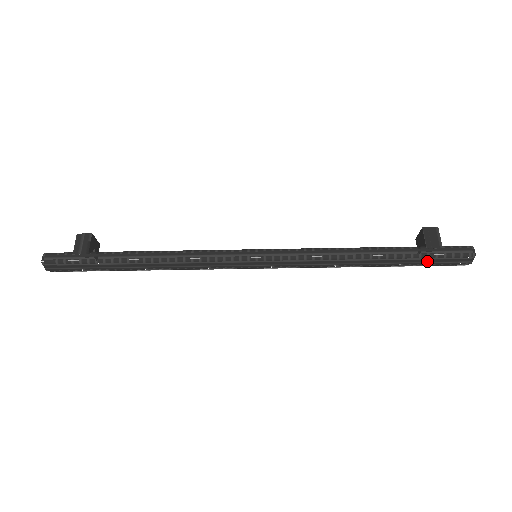
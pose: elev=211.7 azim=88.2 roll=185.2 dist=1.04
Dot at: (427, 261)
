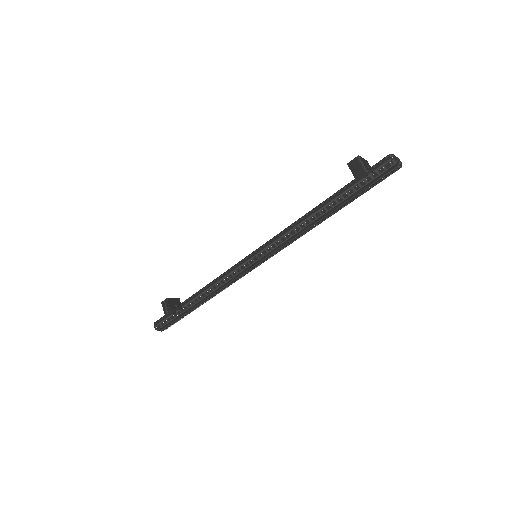
Dot at: (363, 189)
